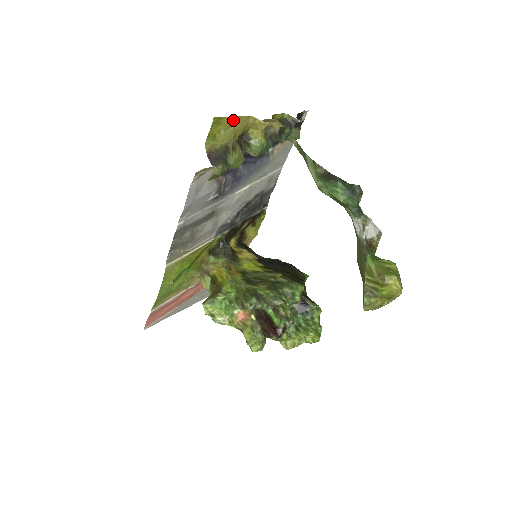
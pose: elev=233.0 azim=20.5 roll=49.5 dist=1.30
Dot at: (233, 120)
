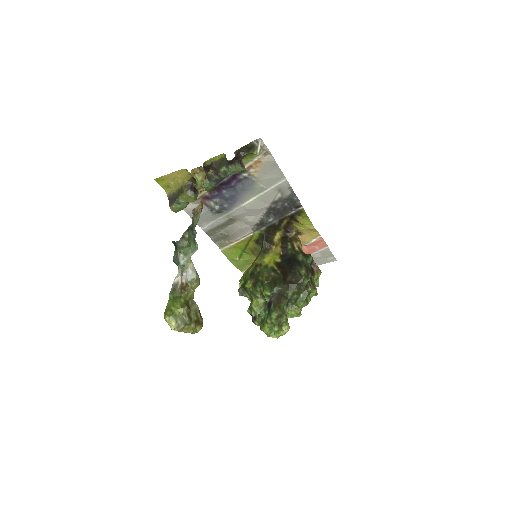
Dot at: (172, 175)
